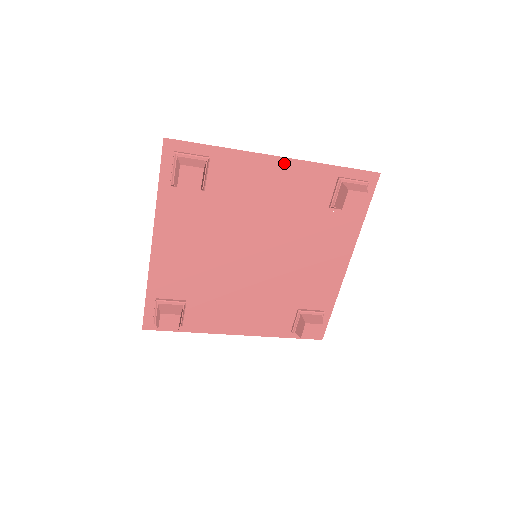
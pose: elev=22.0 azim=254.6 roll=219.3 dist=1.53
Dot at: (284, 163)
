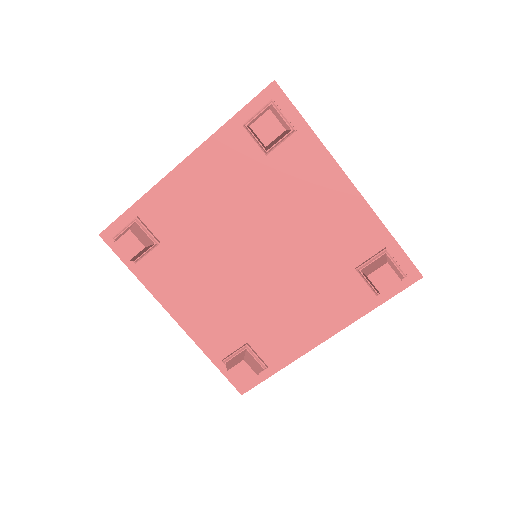
Dot at: (351, 193)
